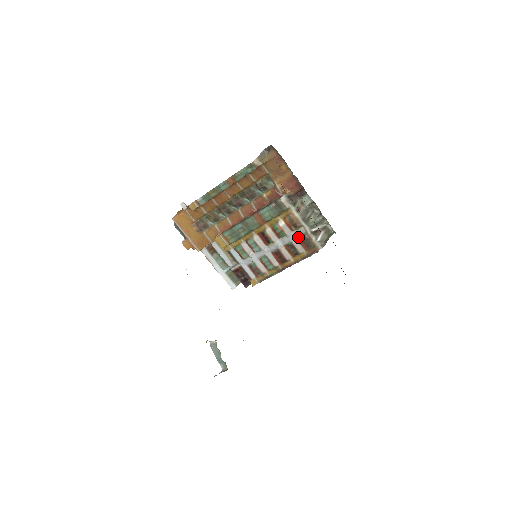
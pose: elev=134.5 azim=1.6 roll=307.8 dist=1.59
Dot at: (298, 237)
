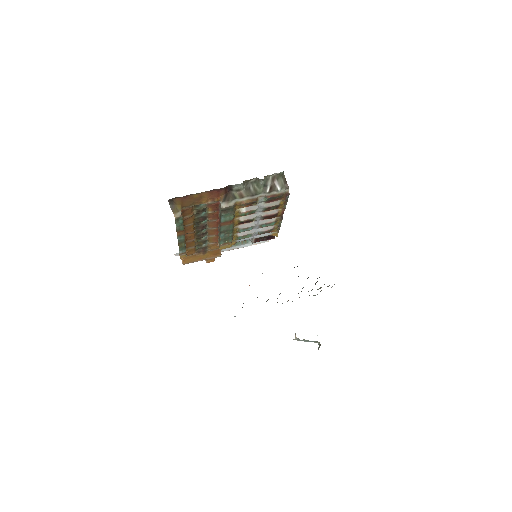
Dot at: (264, 202)
